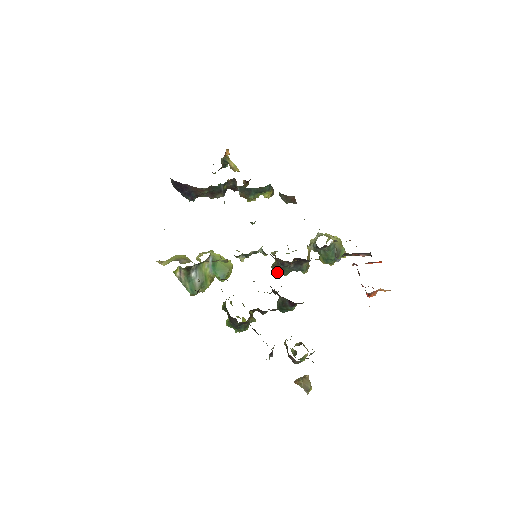
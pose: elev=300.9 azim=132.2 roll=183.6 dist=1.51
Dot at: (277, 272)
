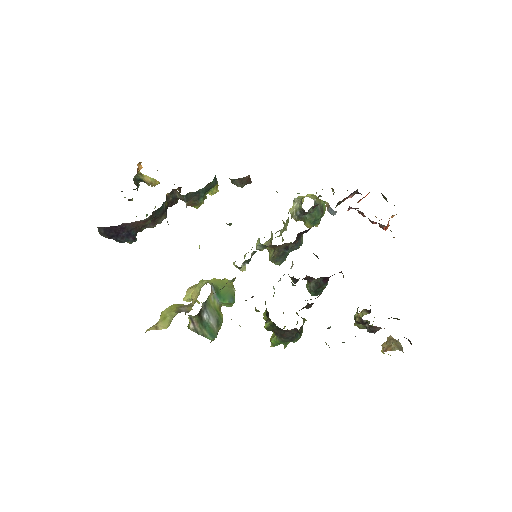
Dot at: (278, 262)
